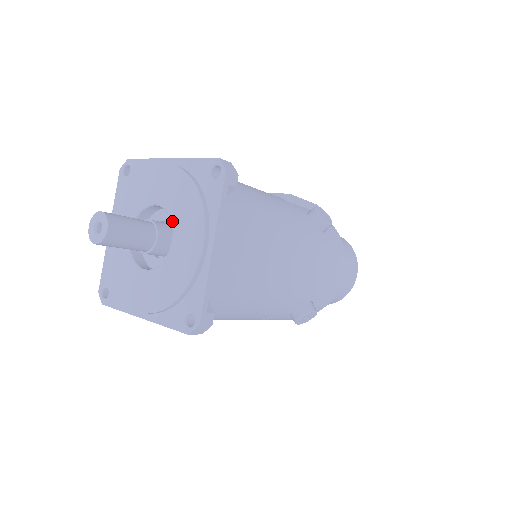
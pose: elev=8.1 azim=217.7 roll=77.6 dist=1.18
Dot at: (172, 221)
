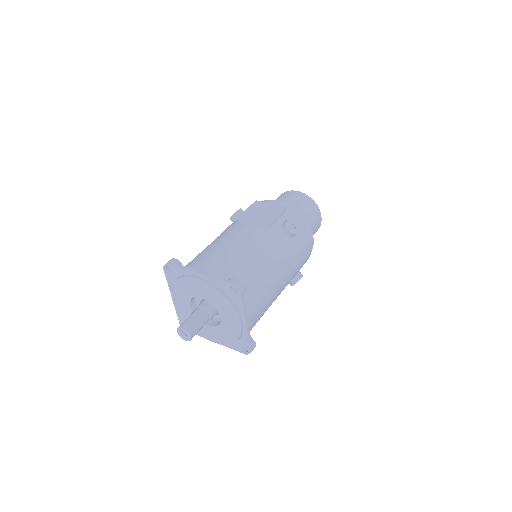
Dot at: (216, 309)
